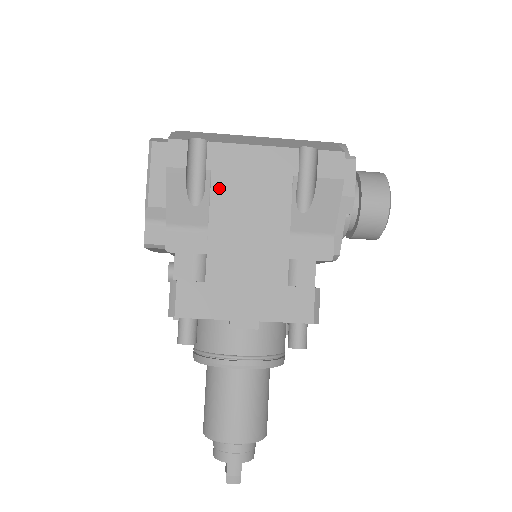
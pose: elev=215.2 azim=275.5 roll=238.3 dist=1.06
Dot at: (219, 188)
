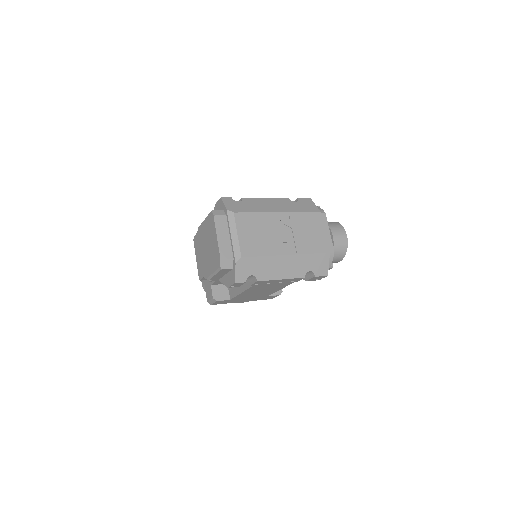
Dot at: (253, 288)
